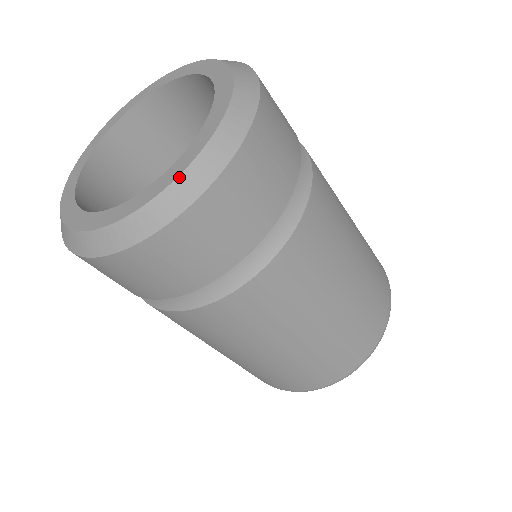
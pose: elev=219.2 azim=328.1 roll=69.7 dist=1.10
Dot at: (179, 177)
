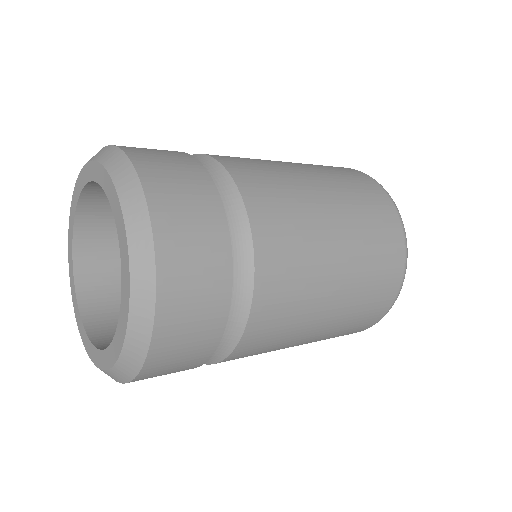
Dot at: (87, 351)
